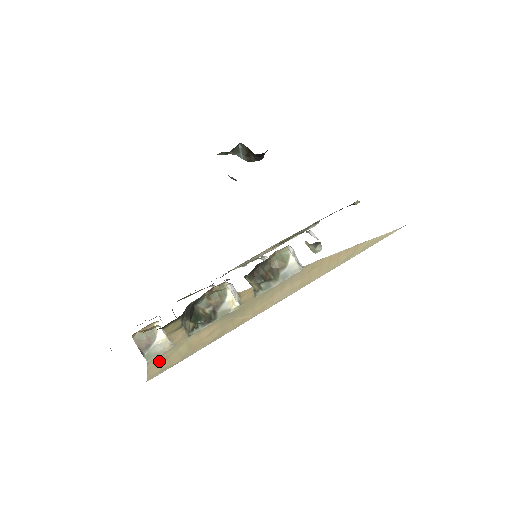
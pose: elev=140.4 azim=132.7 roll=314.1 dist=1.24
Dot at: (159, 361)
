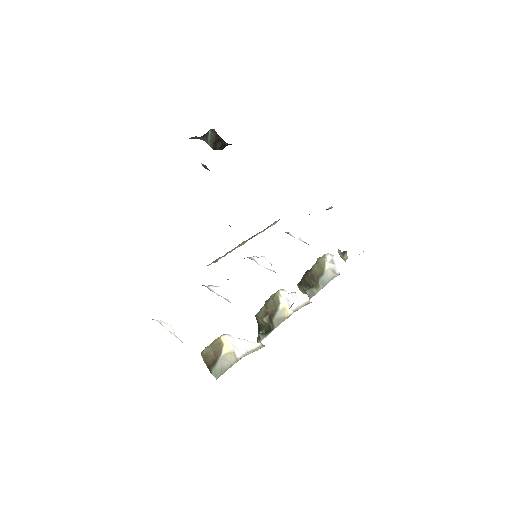
Dot at: occluded
